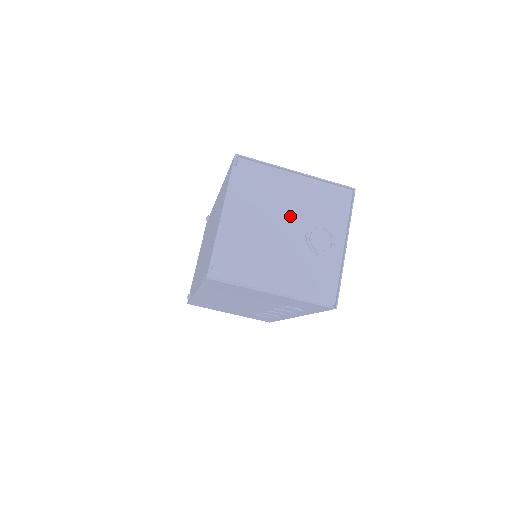
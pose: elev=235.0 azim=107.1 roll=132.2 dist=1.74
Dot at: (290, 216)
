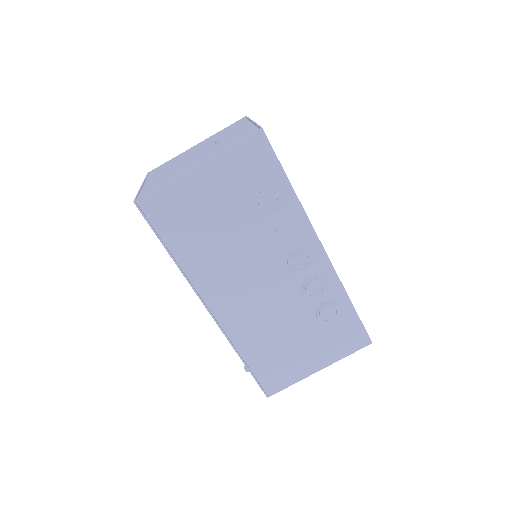
Dot at: (198, 150)
